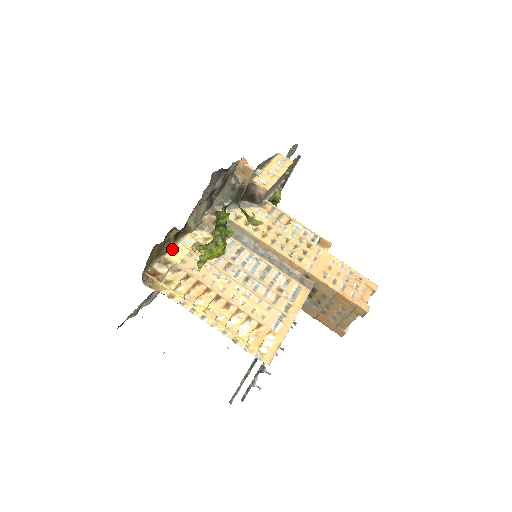
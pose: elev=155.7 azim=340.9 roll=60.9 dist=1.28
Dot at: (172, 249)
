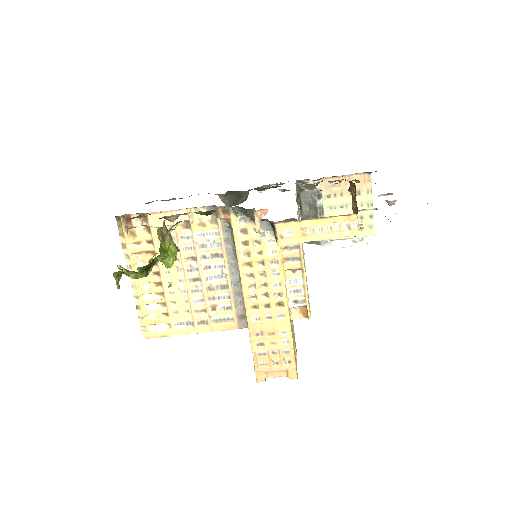
Dot at: (159, 212)
